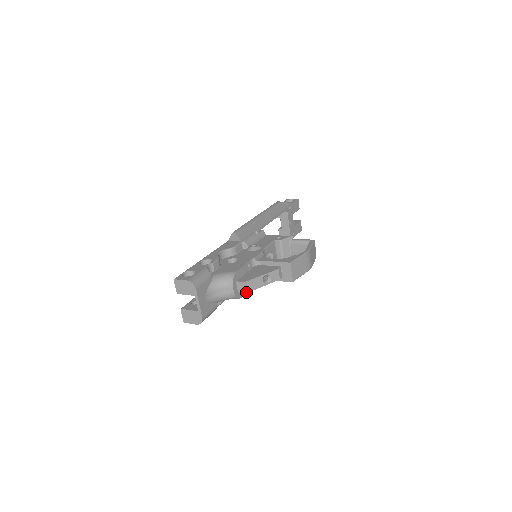
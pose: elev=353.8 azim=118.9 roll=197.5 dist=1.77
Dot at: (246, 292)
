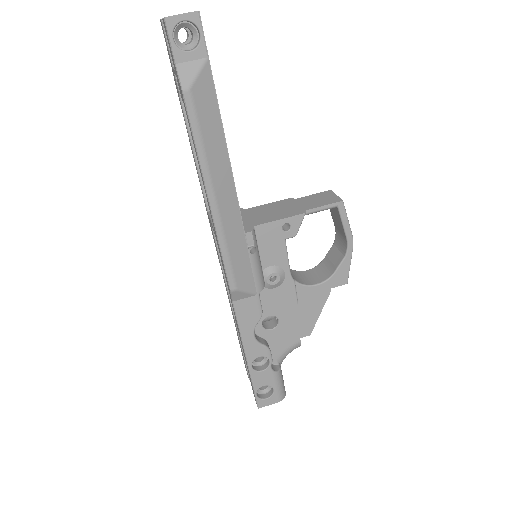
Dot at: occluded
